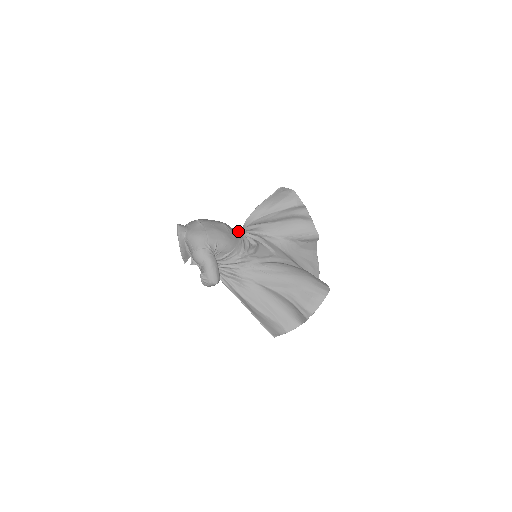
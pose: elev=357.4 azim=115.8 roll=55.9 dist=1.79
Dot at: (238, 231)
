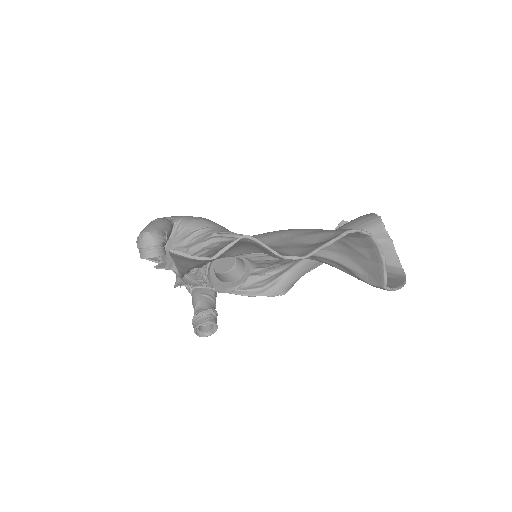
Dot at: (269, 280)
